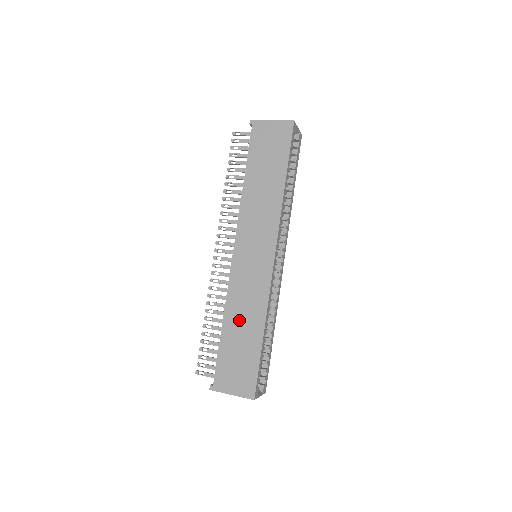
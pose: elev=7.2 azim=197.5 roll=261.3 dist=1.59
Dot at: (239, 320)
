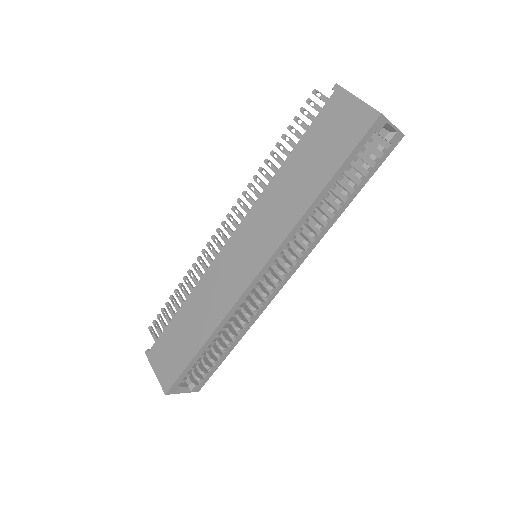
Dot at: (196, 311)
